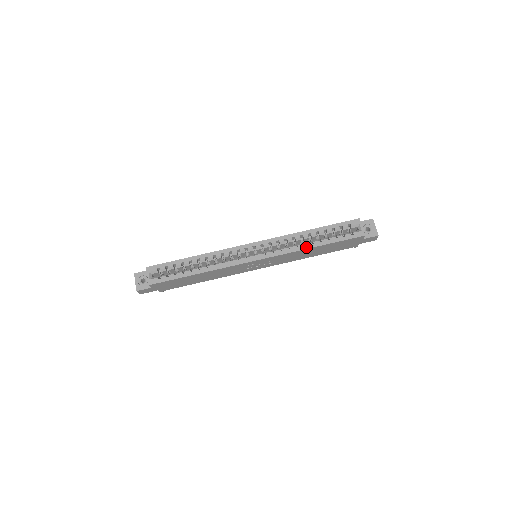
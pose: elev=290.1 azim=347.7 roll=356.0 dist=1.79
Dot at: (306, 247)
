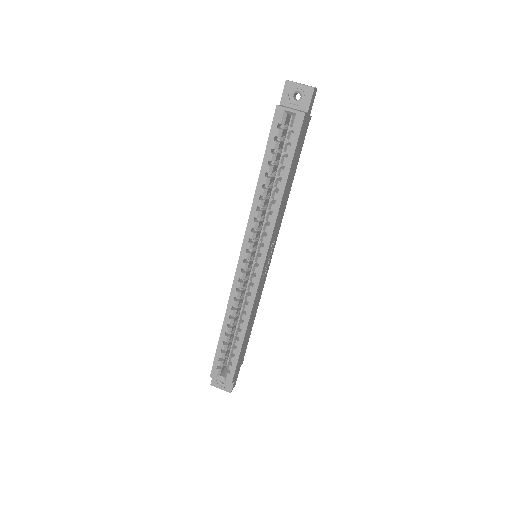
Dot at: (278, 201)
